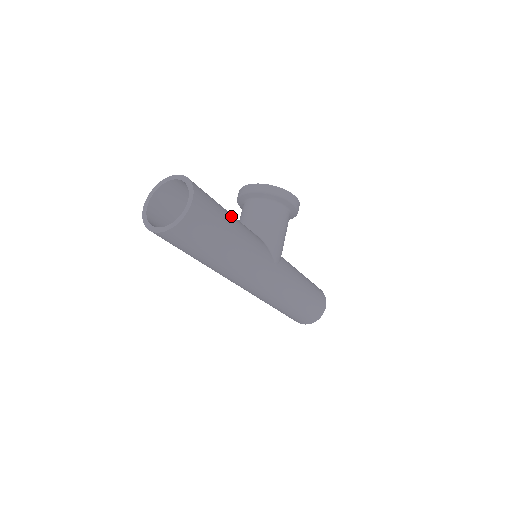
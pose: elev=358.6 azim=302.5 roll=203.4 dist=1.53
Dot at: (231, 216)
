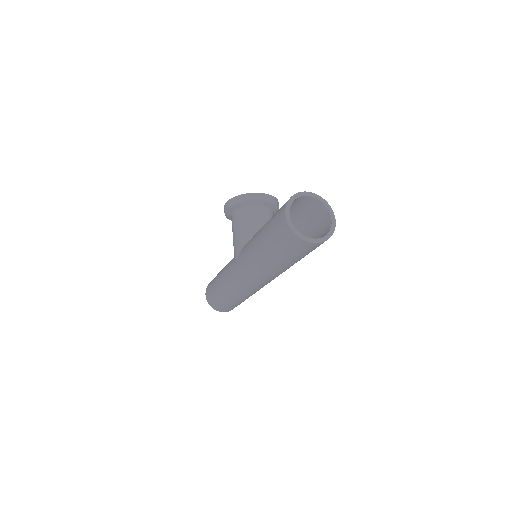
Dot at: occluded
